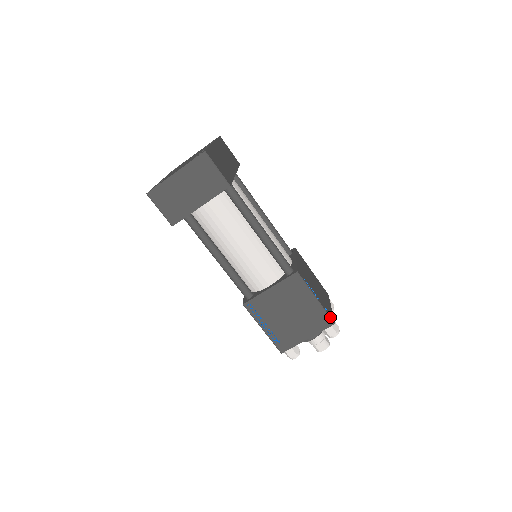
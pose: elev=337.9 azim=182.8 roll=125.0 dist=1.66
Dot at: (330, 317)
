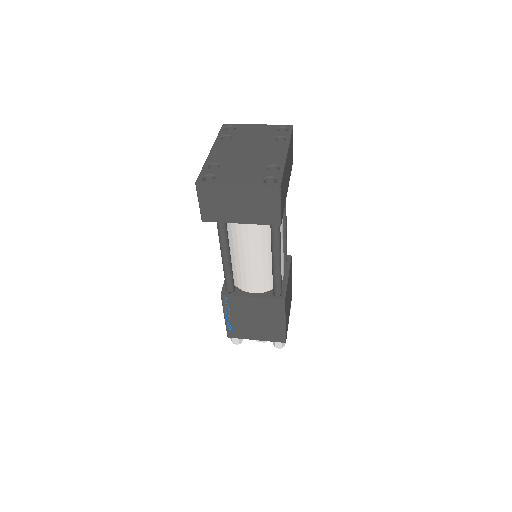
Dot at: occluded
